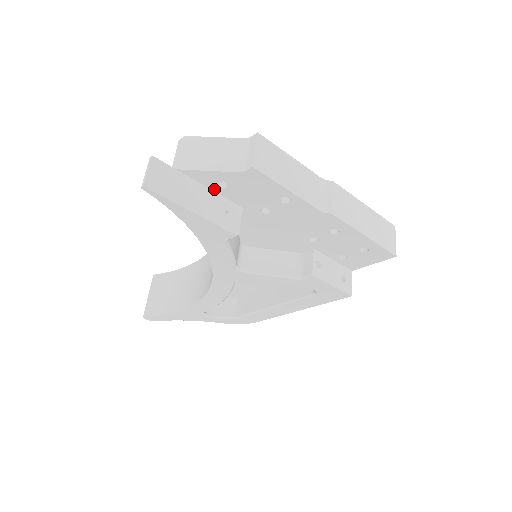
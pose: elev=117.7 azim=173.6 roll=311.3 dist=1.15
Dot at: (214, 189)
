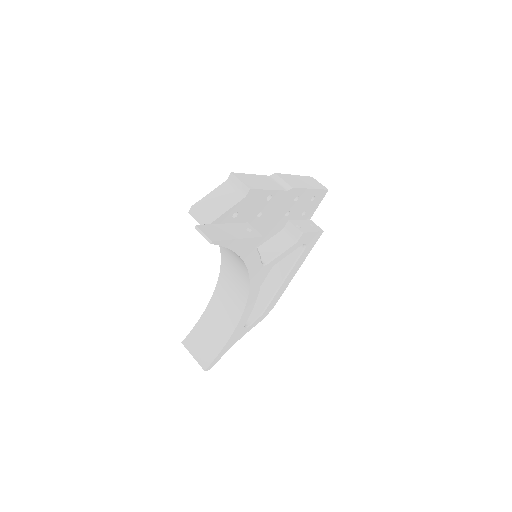
Dot at: (231, 222)
